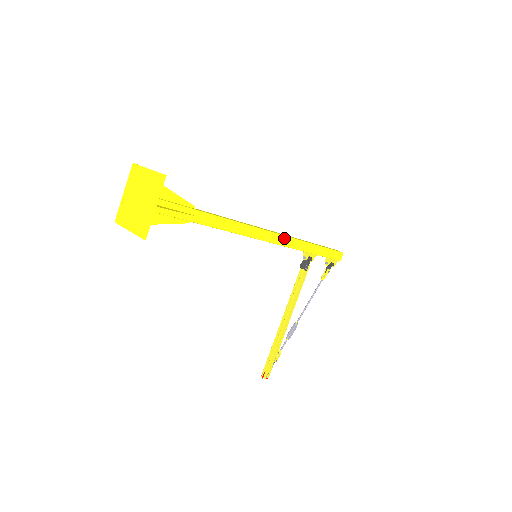
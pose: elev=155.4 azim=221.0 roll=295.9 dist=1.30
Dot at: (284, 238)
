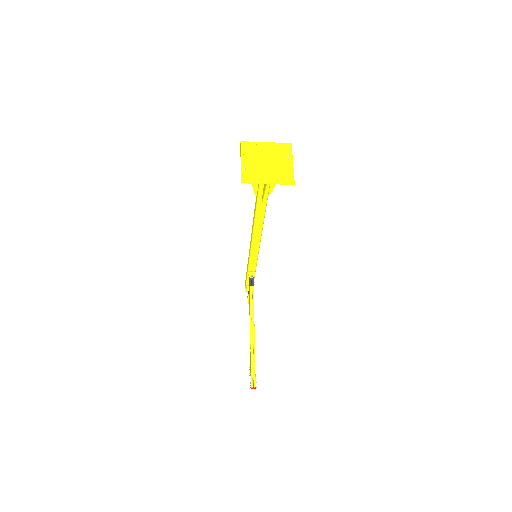
Dot at: occluded
